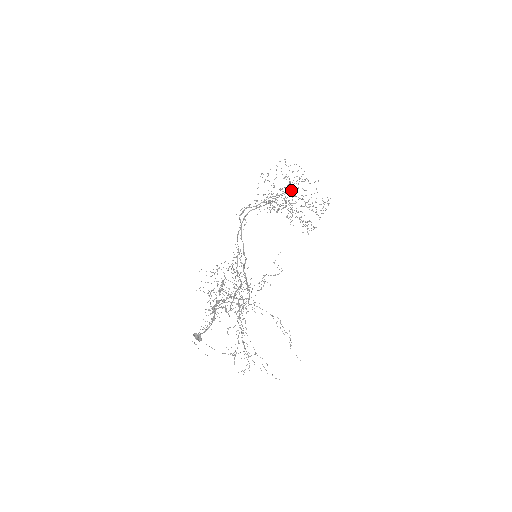
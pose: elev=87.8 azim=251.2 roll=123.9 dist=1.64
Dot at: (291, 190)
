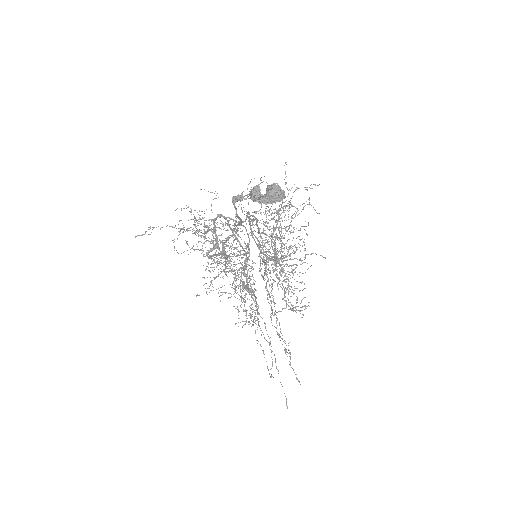
Dot at: occluded
